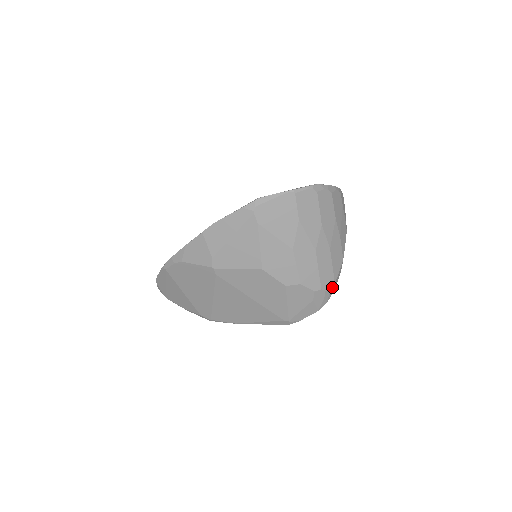
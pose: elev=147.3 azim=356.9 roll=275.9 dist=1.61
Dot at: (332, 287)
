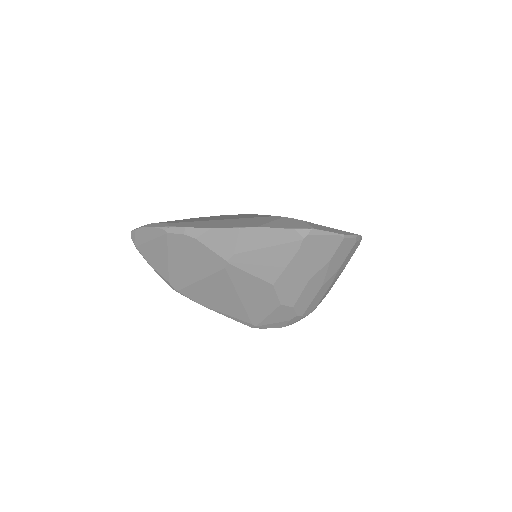
Dot at: (308, 314)
